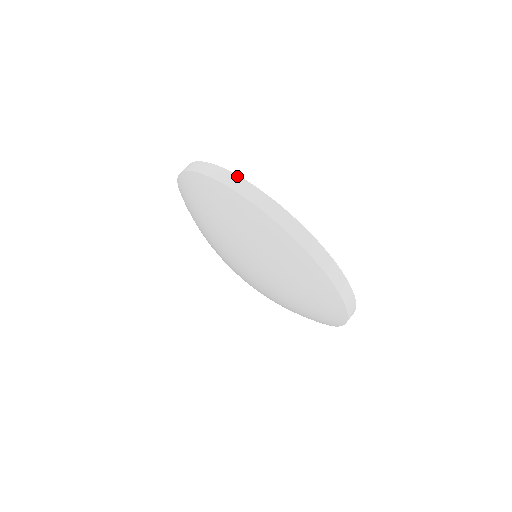
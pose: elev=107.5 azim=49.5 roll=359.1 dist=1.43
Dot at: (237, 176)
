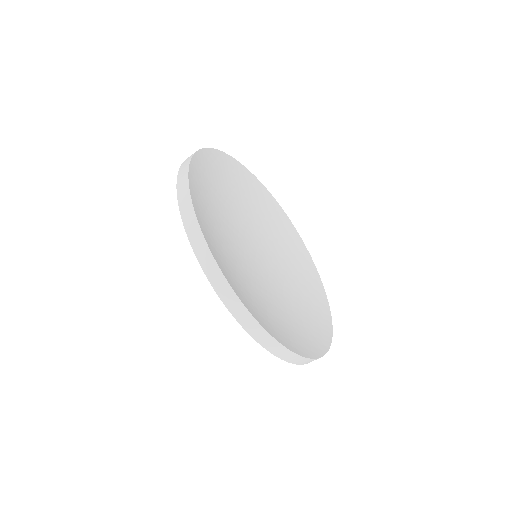
Dot at: (190, 160)
